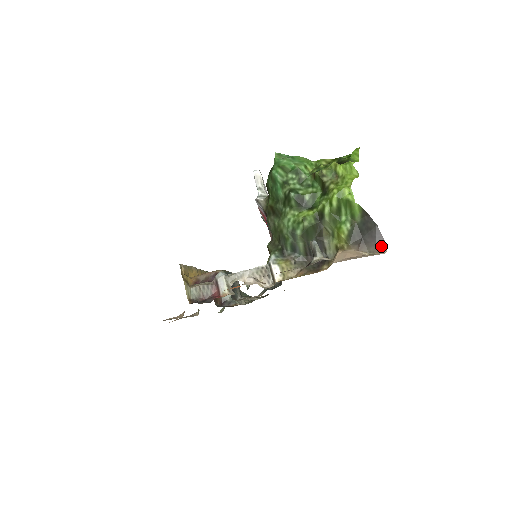
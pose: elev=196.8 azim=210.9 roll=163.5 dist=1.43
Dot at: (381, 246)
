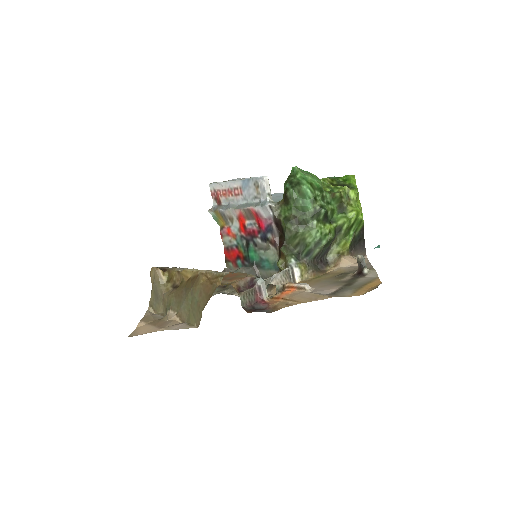
Dot at: (364, 252)
